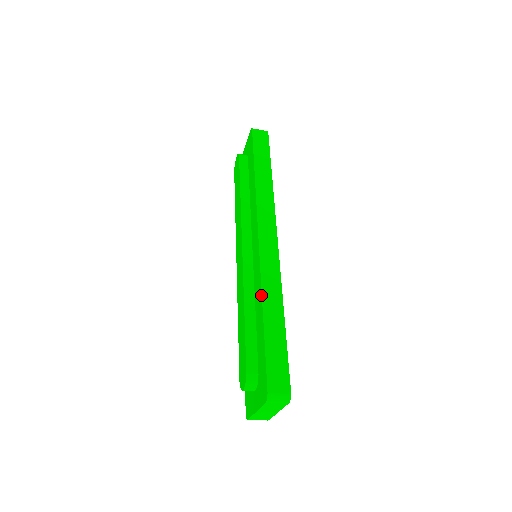
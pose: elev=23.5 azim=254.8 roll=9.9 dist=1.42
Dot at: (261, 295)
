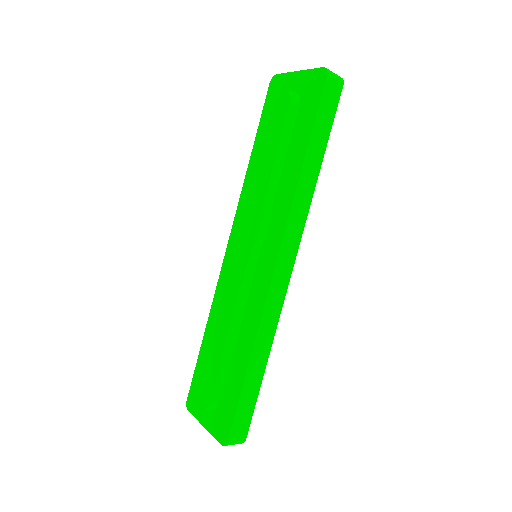
Dot at: (253, 342)
